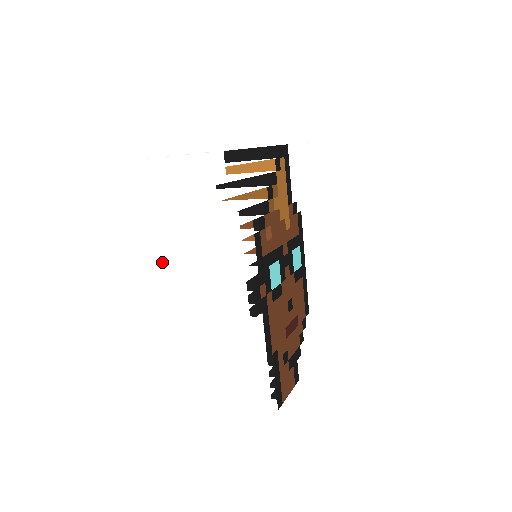
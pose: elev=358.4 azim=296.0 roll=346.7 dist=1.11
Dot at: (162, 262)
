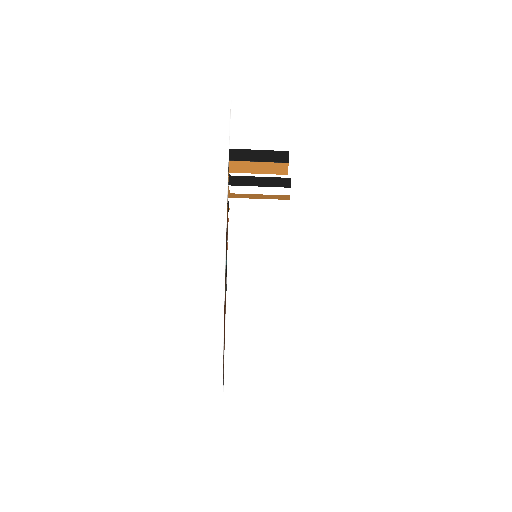
Dot at: (266, 250)
